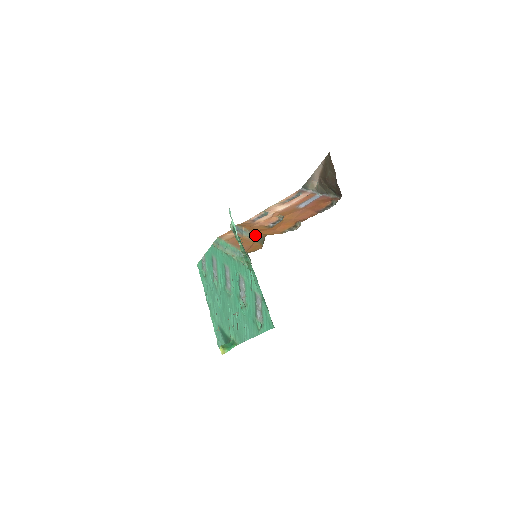
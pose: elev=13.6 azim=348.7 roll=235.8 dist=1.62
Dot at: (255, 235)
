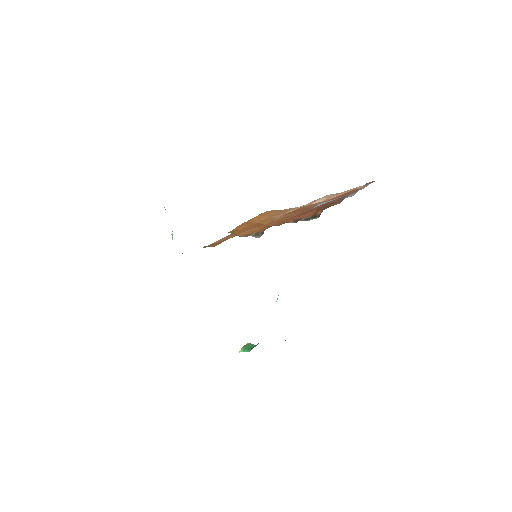
Dot at: (235, 228)
